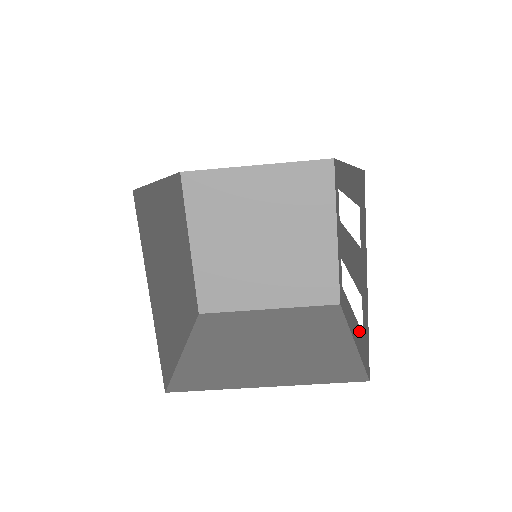
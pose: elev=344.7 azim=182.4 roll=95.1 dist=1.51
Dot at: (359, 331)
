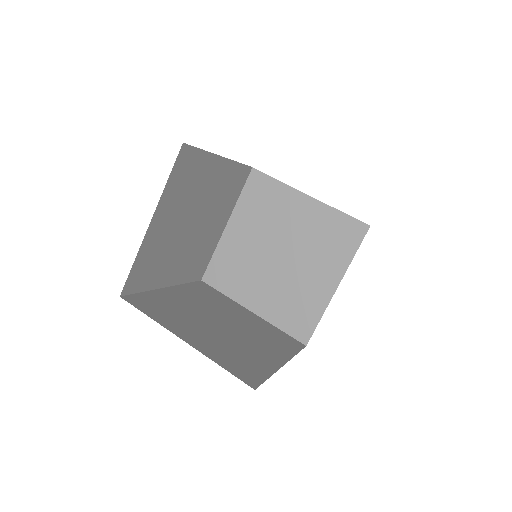
Dot at: occluded
